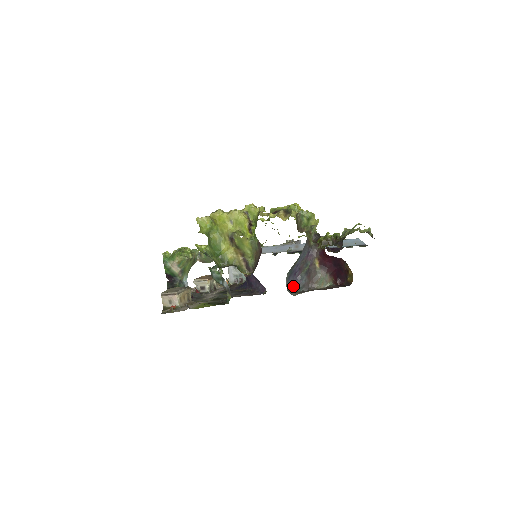
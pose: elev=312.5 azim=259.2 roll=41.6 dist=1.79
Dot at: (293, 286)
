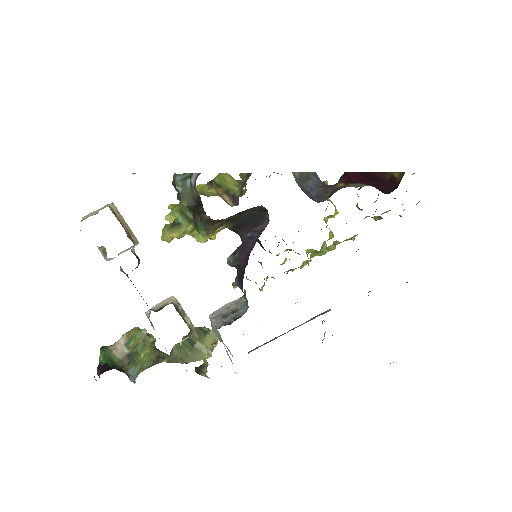
Dot at: occluded
